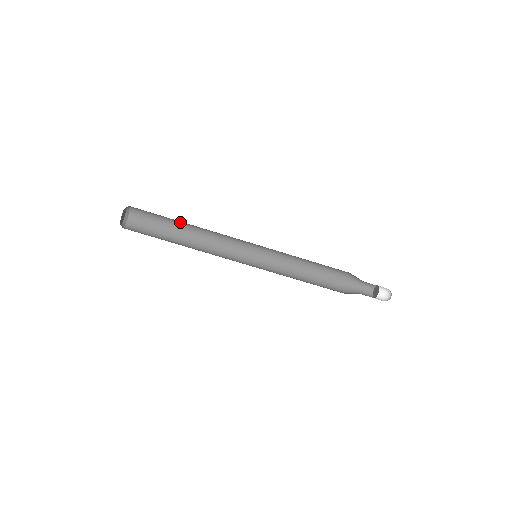
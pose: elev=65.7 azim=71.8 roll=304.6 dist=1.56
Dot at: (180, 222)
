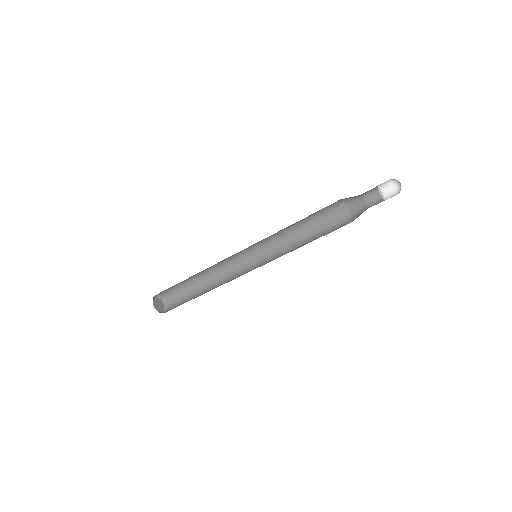
Dot at: occluded
